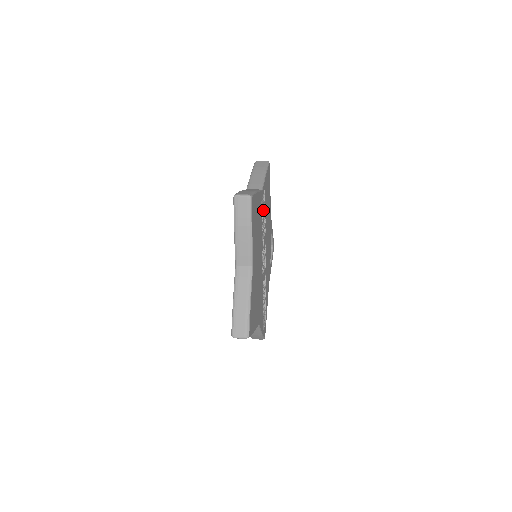
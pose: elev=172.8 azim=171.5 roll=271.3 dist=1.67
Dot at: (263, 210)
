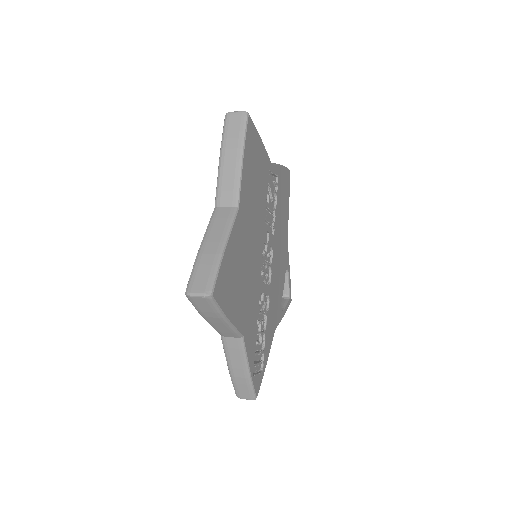
Dot at: (272, 194)
